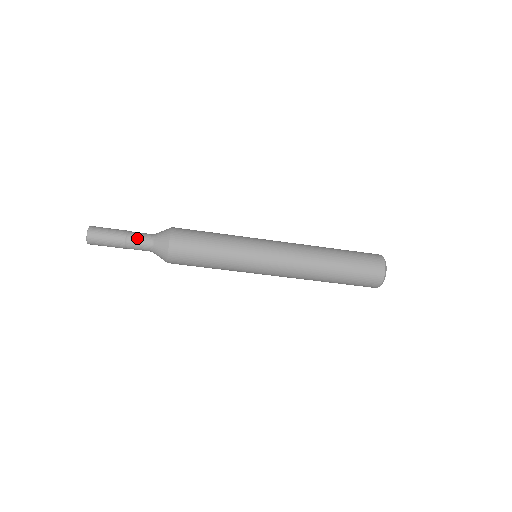
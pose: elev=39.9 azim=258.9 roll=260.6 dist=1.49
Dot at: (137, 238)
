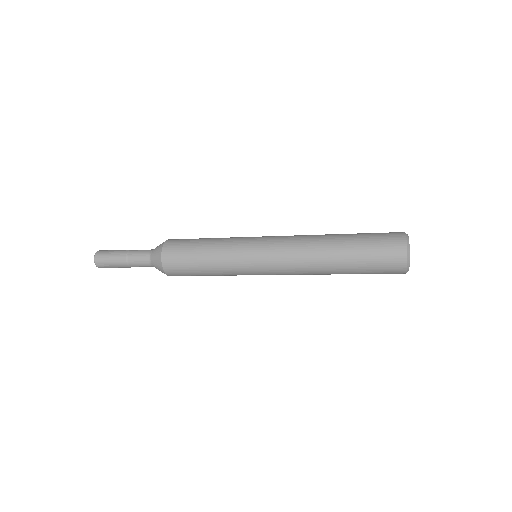
Dot at: (137, 265)
